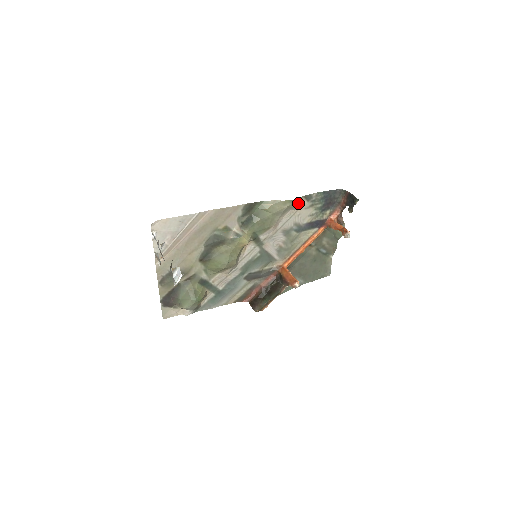
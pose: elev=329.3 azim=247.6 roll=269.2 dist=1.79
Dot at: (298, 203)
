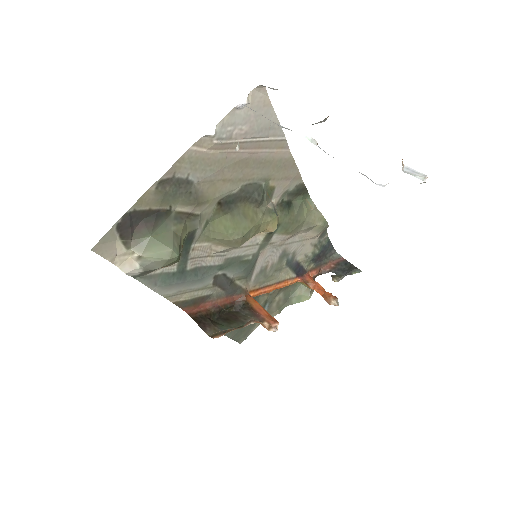
Dot at: (322, 231)
